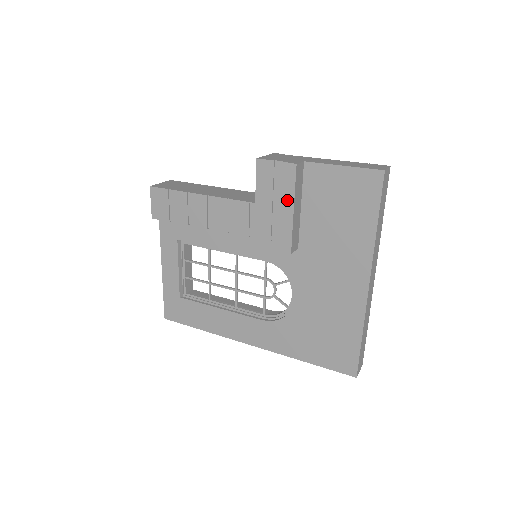
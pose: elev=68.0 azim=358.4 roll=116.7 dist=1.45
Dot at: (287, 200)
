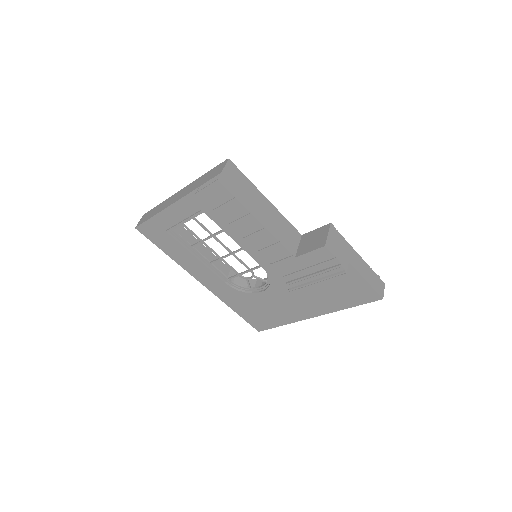
Dot at: (318, 276)
